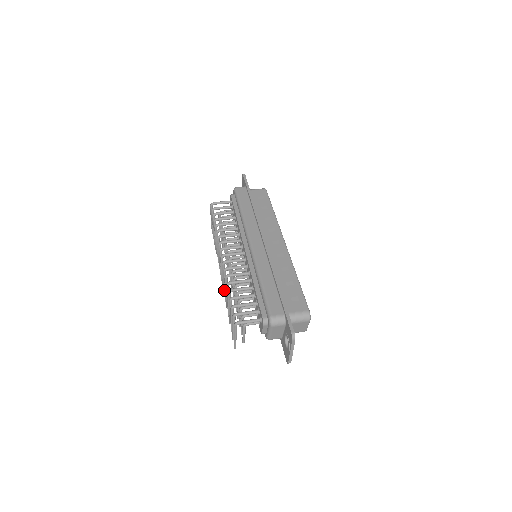
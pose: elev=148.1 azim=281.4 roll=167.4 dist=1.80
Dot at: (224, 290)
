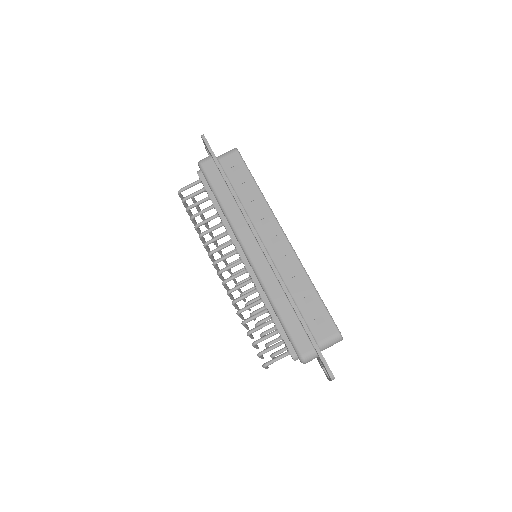
Dot at: occluded
